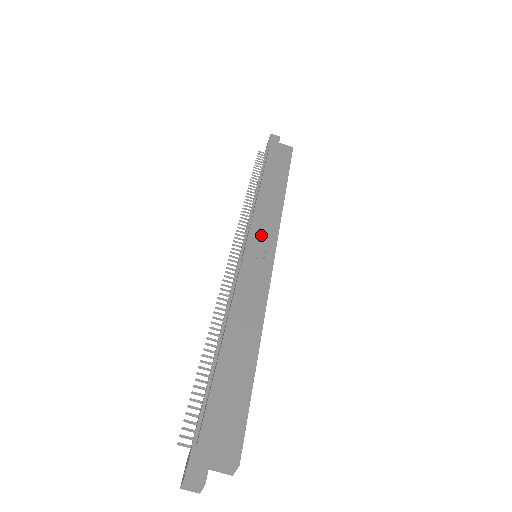
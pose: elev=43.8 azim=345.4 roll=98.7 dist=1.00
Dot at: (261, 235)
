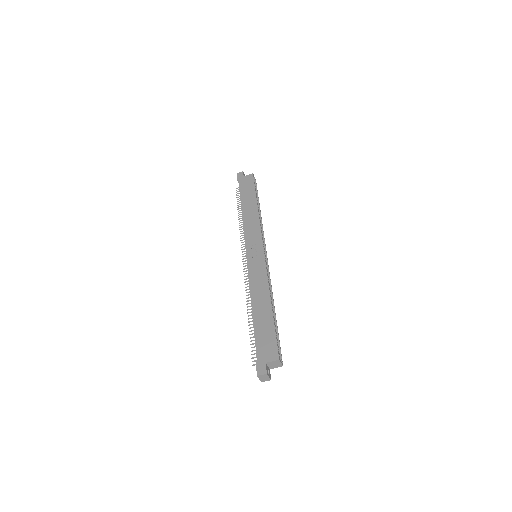
Dot at: (253, 243)
